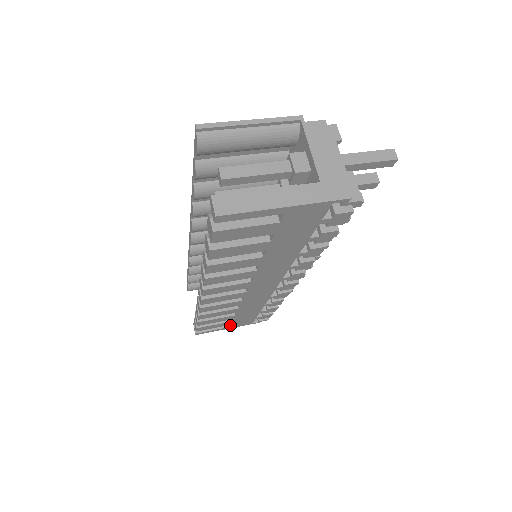
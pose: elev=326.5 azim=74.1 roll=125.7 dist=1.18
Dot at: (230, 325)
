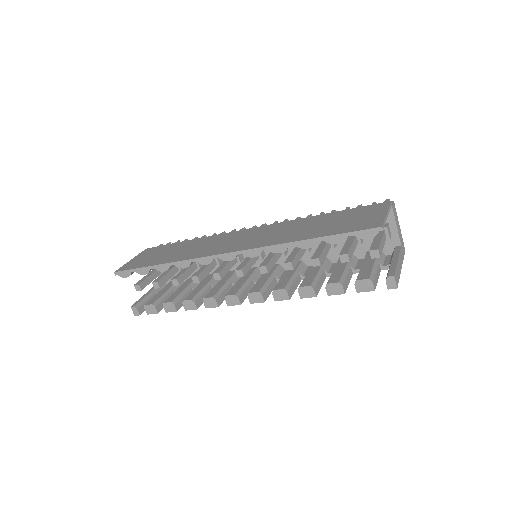
Dot at: occluded
